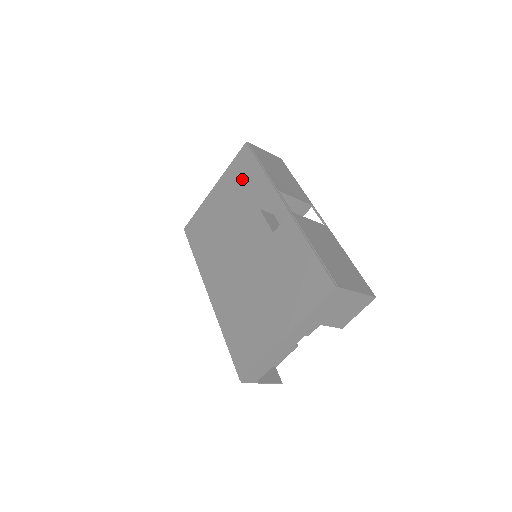
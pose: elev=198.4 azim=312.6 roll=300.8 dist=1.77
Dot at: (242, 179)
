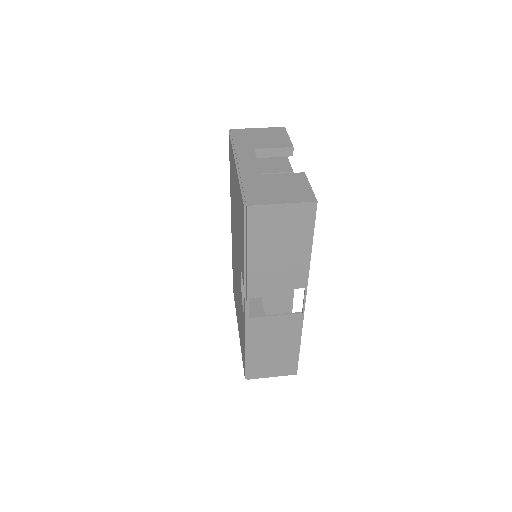
Dot at: (240, 224)
